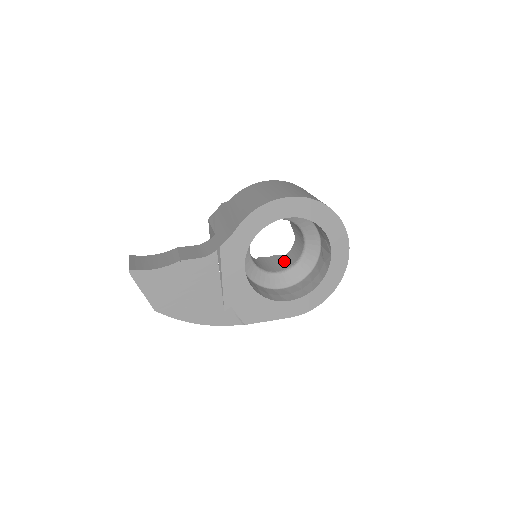
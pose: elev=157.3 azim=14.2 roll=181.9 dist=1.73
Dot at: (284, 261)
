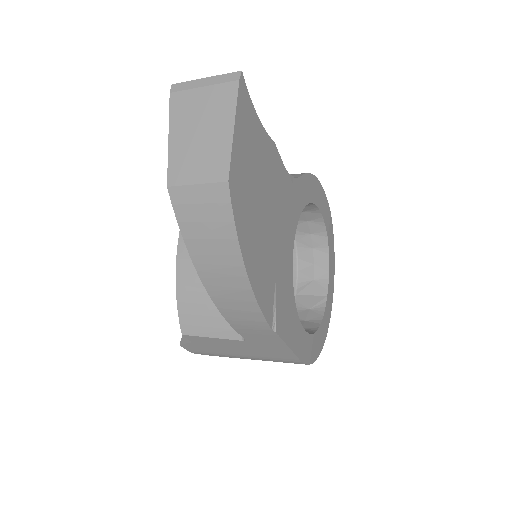
Dot at: occluded
